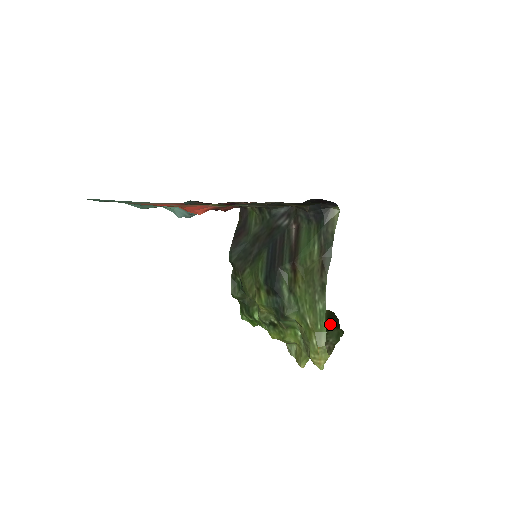
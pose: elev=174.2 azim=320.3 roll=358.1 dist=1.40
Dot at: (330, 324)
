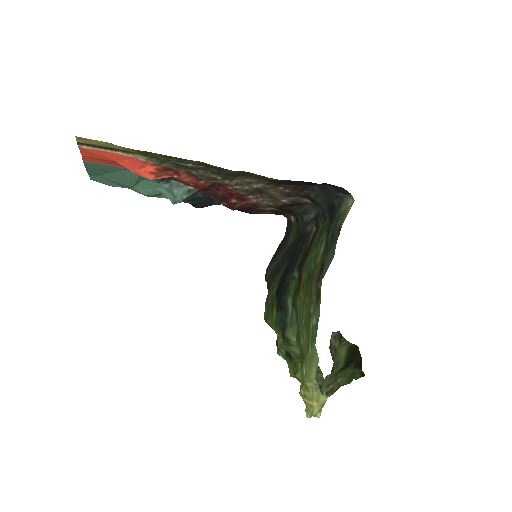
Dot at: (350, 362)
